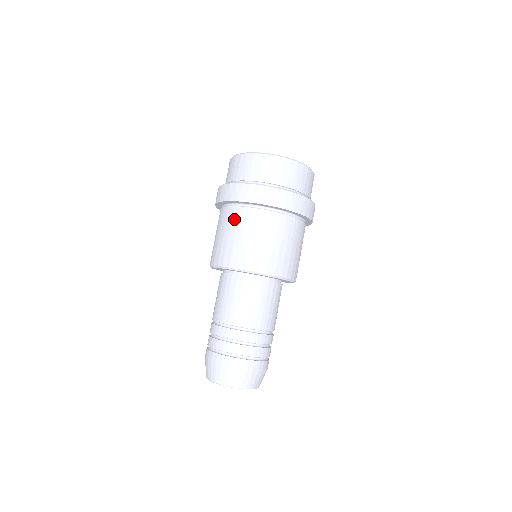
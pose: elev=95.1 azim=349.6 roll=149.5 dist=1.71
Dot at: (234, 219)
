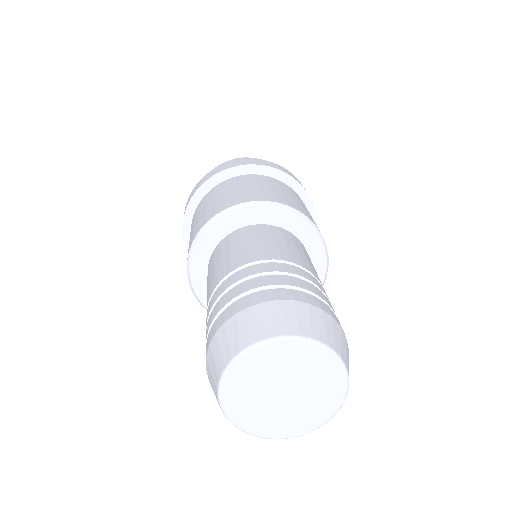
Dot at: (192, 221)
